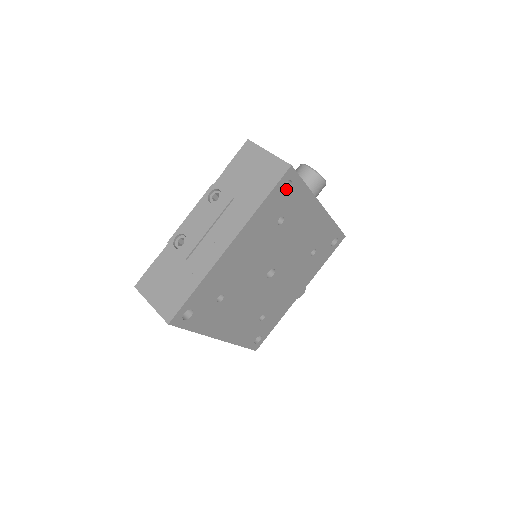
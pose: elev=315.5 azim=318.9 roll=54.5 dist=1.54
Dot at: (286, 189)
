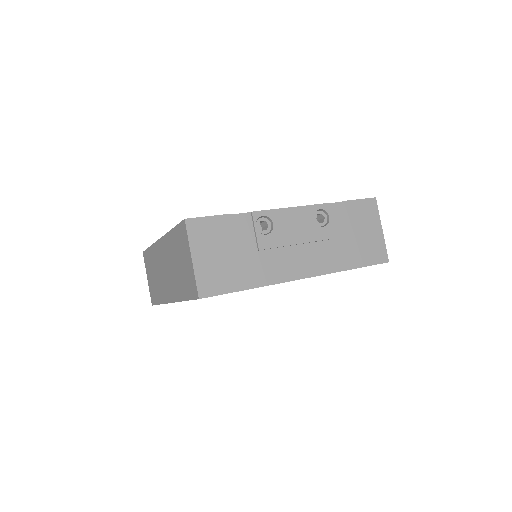
Dot at: occluded
